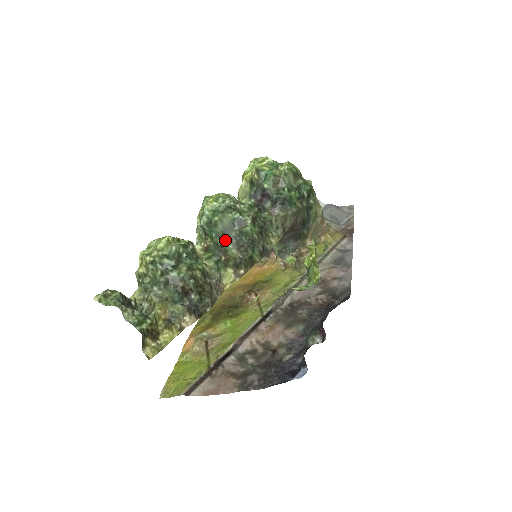
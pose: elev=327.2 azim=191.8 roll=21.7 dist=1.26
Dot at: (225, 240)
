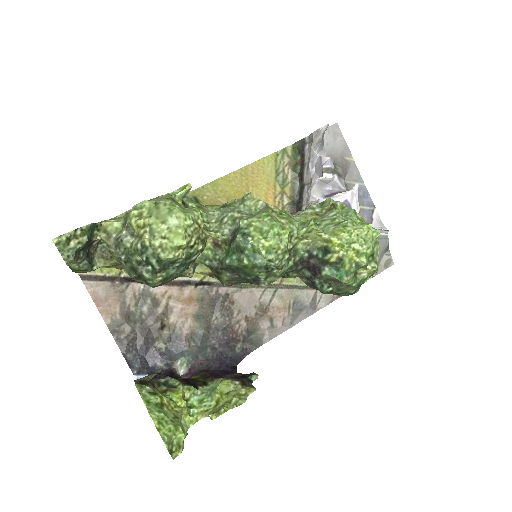
Dot at: (231, 269)
